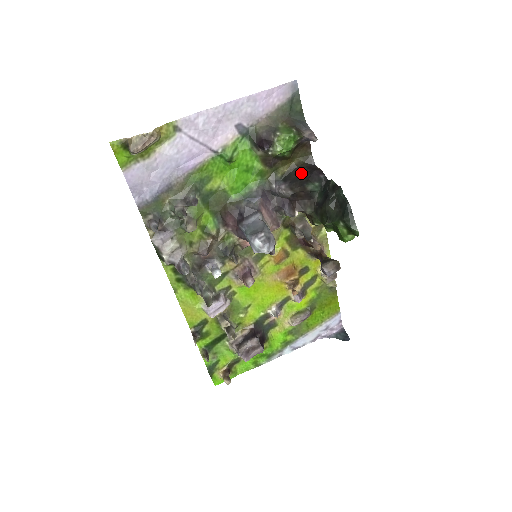
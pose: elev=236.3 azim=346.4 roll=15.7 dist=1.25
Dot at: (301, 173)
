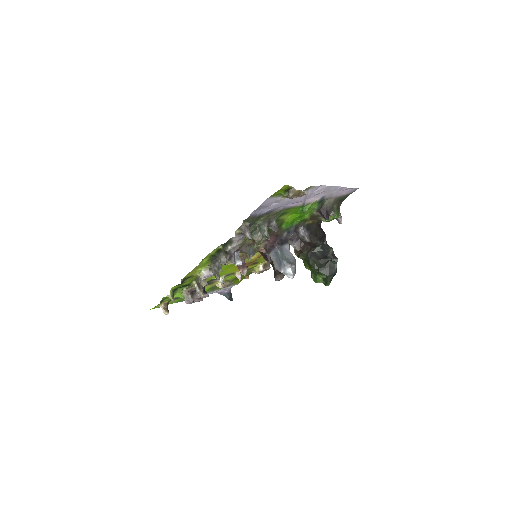
Dot at: (317, 230)
